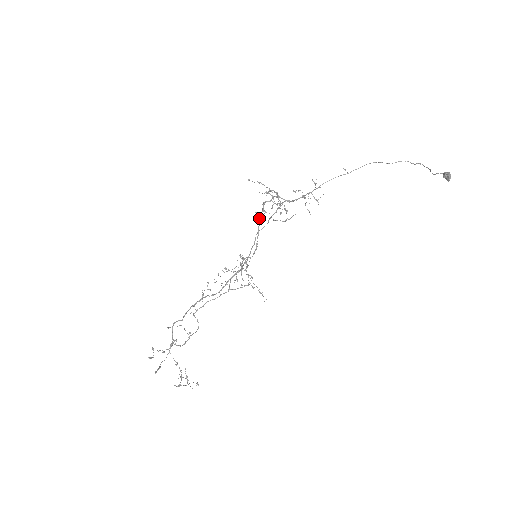
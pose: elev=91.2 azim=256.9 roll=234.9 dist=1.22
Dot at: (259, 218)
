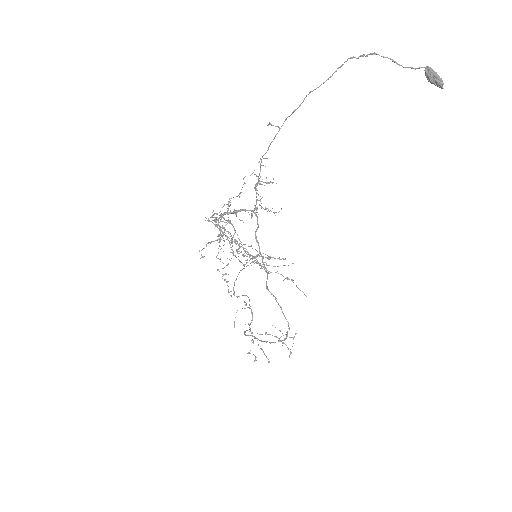
Dot at: occluded
